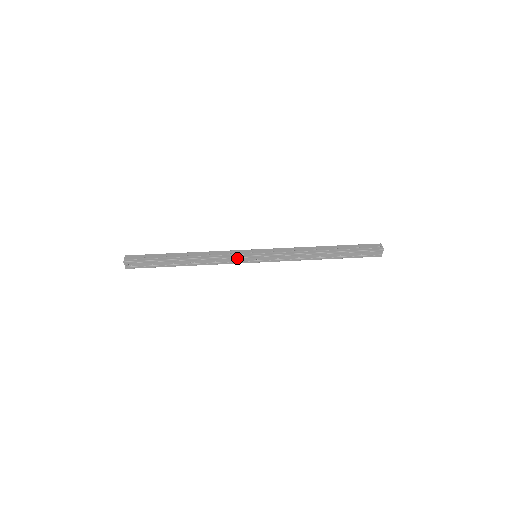
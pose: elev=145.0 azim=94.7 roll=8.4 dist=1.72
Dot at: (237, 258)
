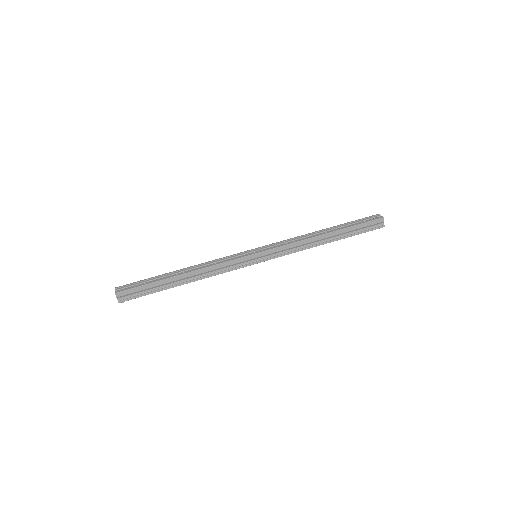
Dot at: (238, 267)
